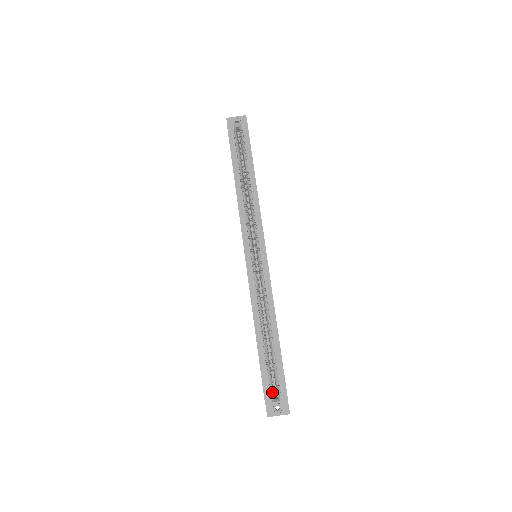
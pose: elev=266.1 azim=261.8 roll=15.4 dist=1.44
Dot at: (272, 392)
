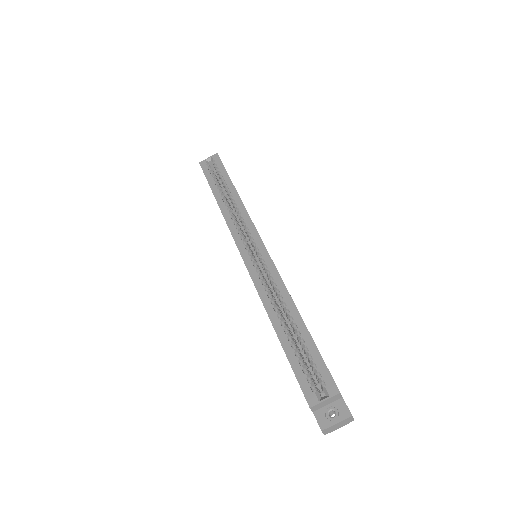
Dot at: (315, 390)
